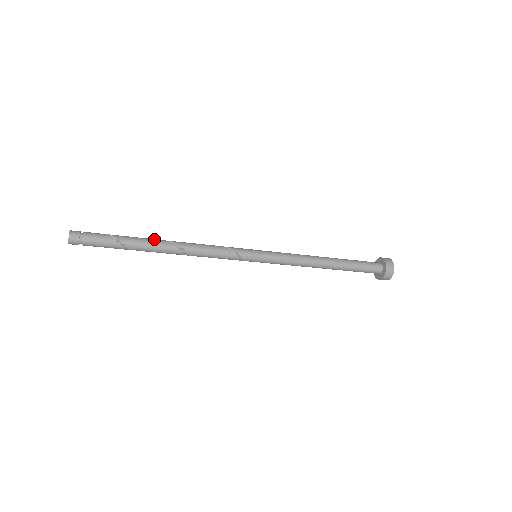
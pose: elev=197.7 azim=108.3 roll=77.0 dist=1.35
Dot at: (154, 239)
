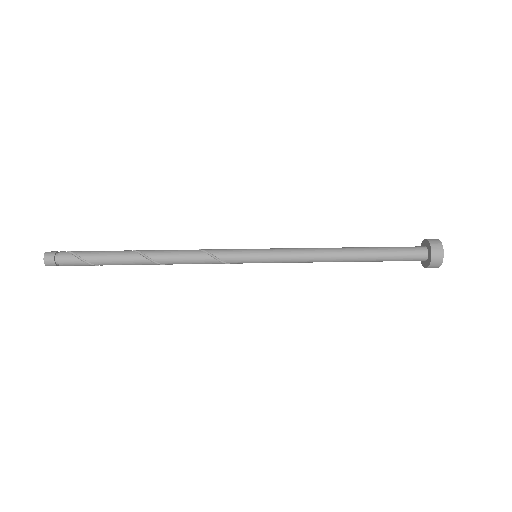
Dot at: (133, 260)
